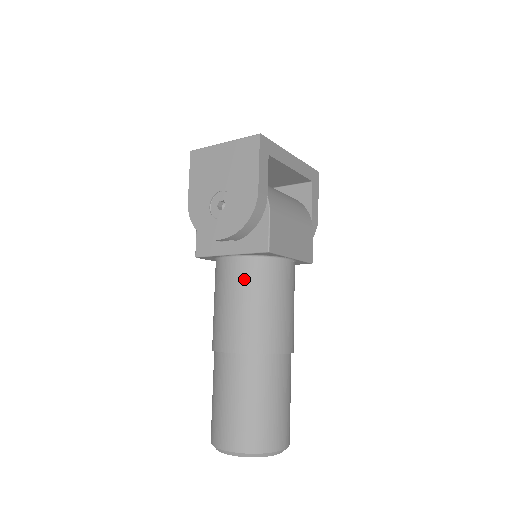
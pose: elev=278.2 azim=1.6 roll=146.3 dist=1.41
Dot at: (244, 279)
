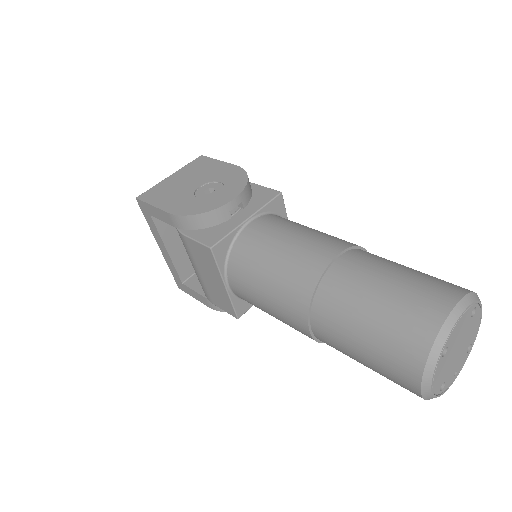
Dot at: (280, 222)
